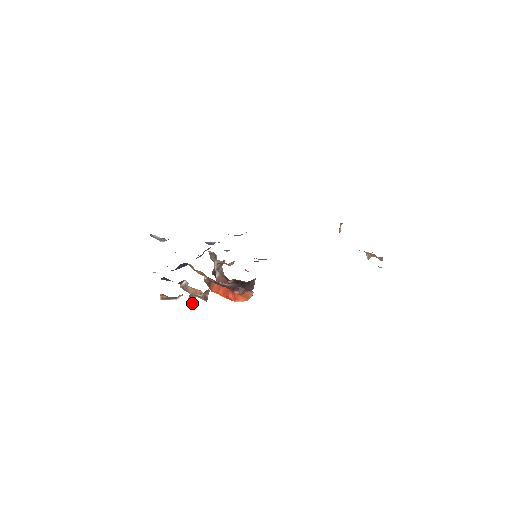
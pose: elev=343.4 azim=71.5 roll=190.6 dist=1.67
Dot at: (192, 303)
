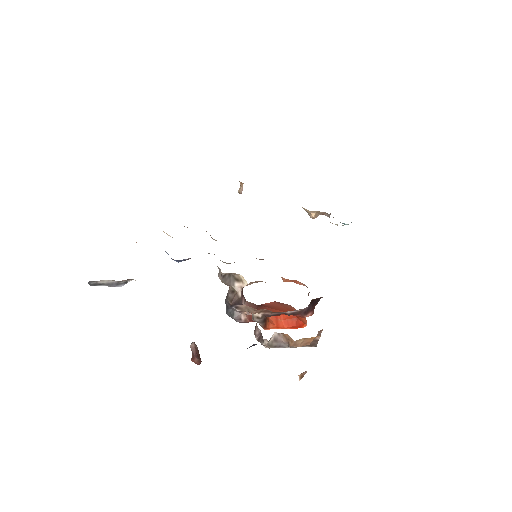
Dot at: (200, 360)
